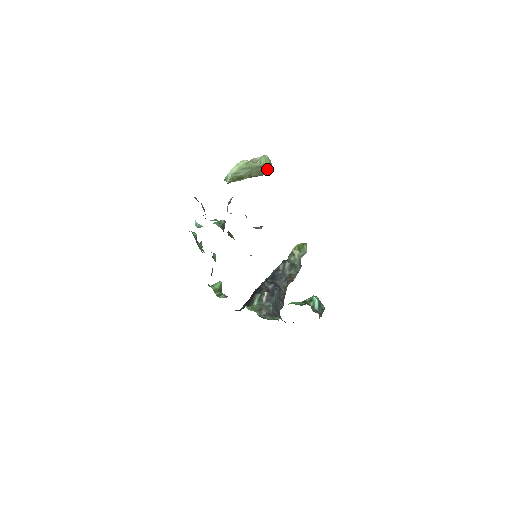
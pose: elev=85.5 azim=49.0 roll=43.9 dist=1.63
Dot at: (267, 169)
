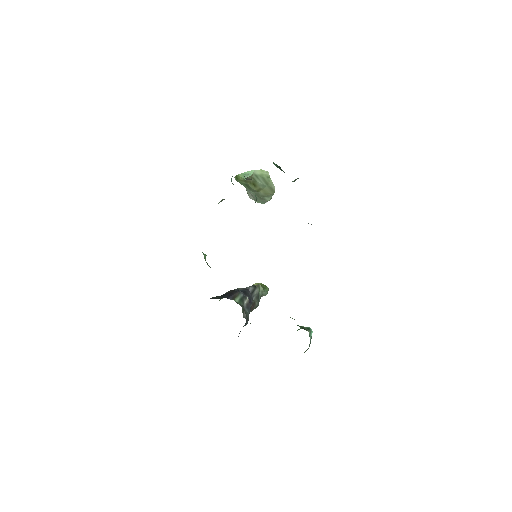
Dot at: (270, 198)
